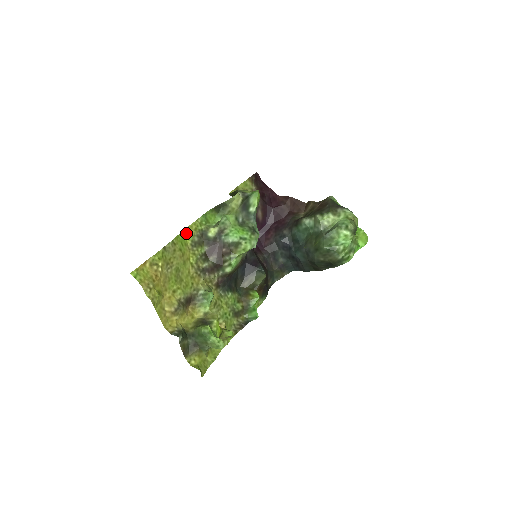
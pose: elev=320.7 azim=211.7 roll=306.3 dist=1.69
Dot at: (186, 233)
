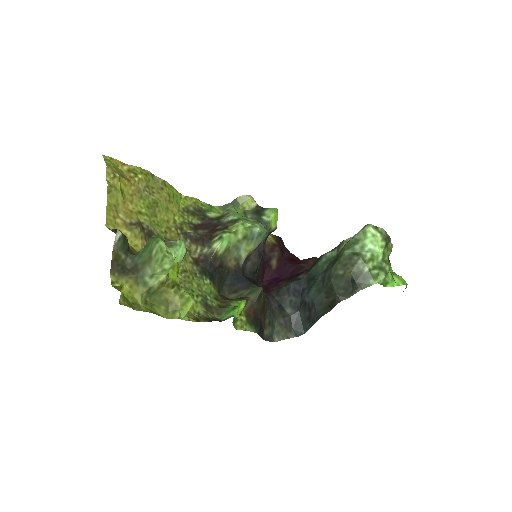
Dot at: (183, 199)
